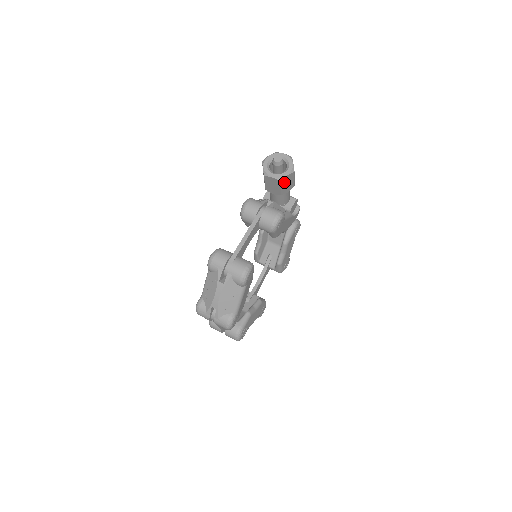
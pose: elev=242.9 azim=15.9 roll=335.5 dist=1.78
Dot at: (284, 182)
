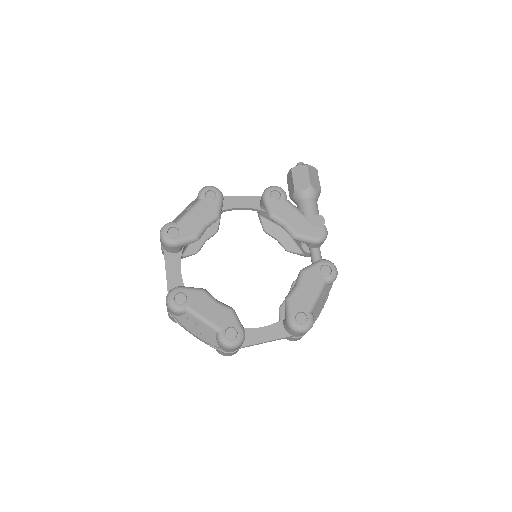
Dot at: (296, 173)
